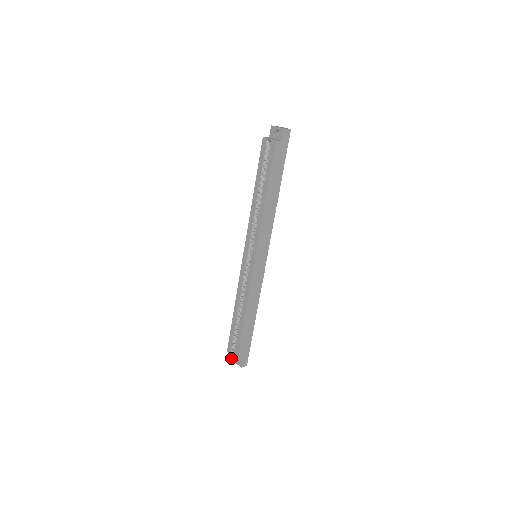
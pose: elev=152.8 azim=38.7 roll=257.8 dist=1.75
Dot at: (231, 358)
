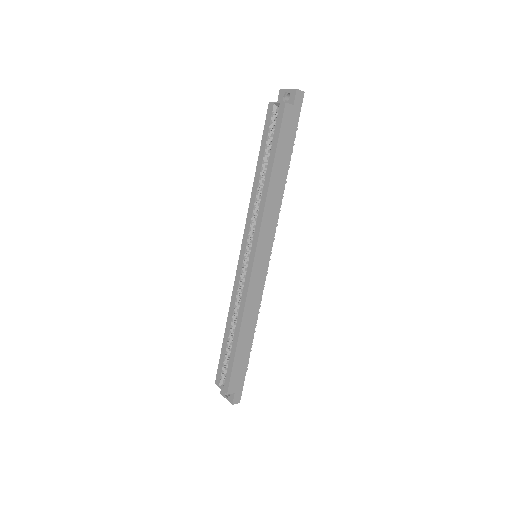
Dot at: (220, 392)
